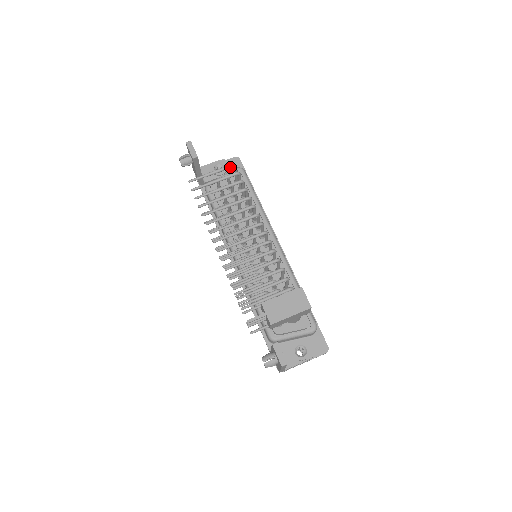
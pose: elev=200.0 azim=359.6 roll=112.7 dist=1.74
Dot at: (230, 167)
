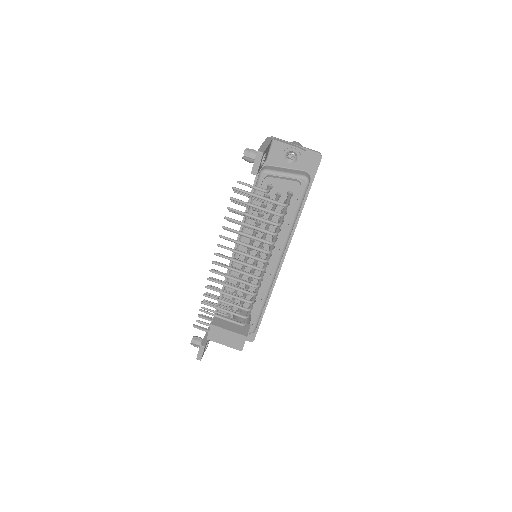
Dot at: (279, 205)
